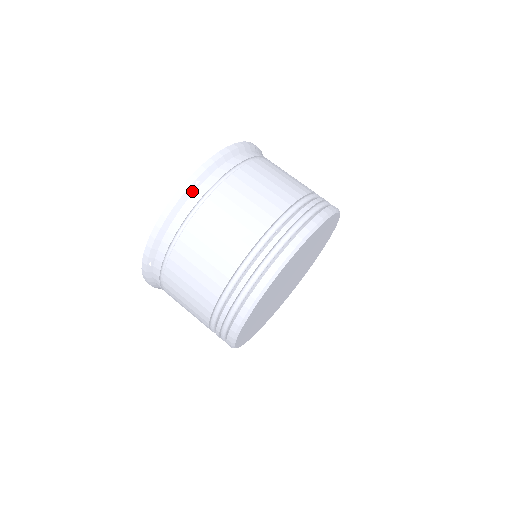
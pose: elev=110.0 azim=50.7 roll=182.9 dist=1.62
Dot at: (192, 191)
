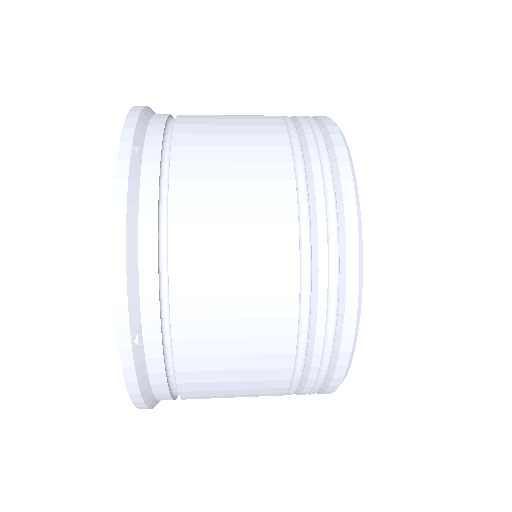
Dot at: (138, 165)
